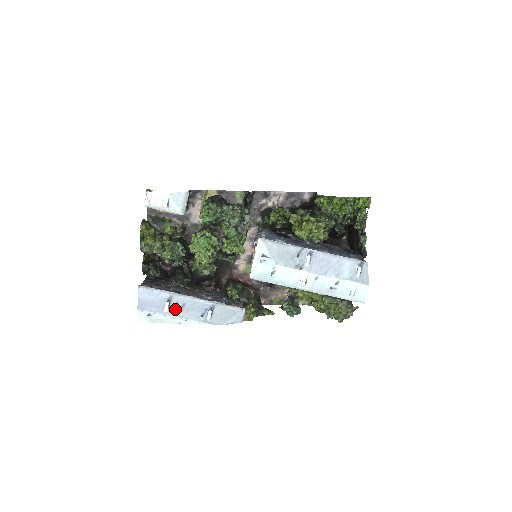
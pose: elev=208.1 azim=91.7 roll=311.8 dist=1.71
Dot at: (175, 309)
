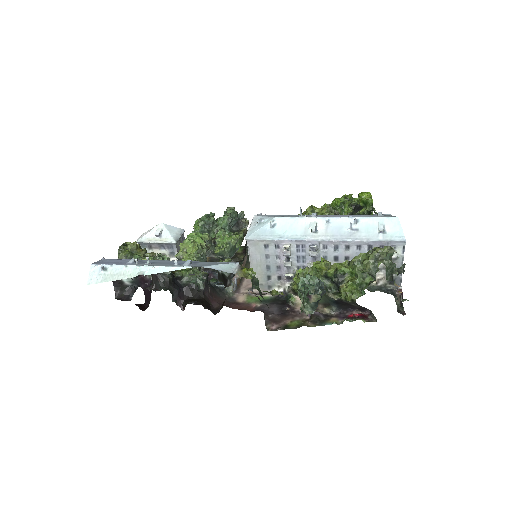
Dot at: (142, 264)
